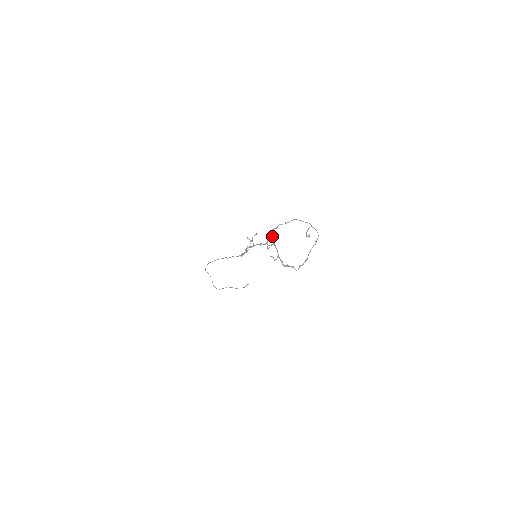
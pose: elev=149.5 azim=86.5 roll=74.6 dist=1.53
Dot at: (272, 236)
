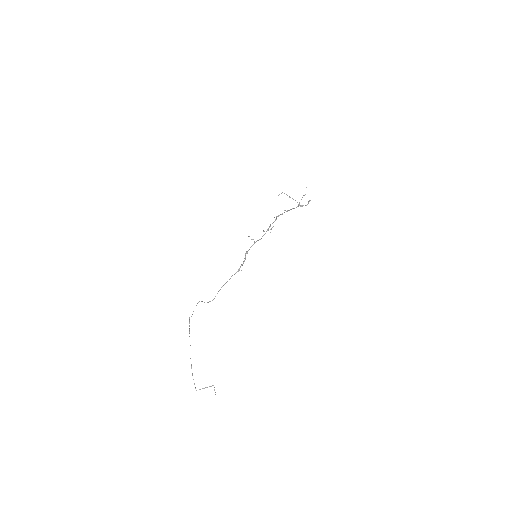
Dot at: occluded
